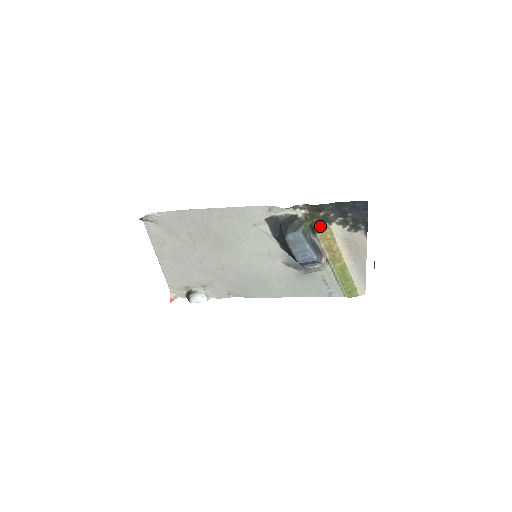
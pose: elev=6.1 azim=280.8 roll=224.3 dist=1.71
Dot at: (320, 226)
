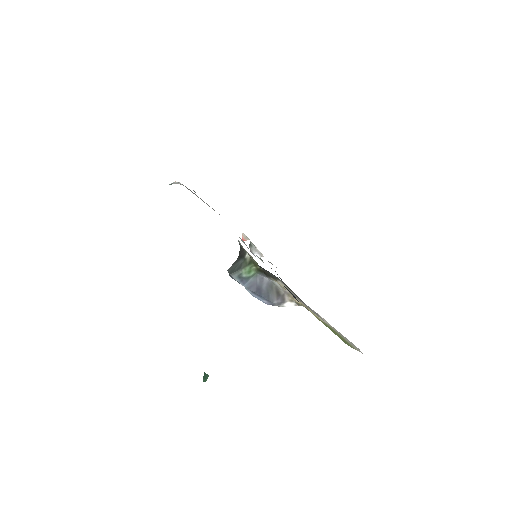
Dot at: occluded
